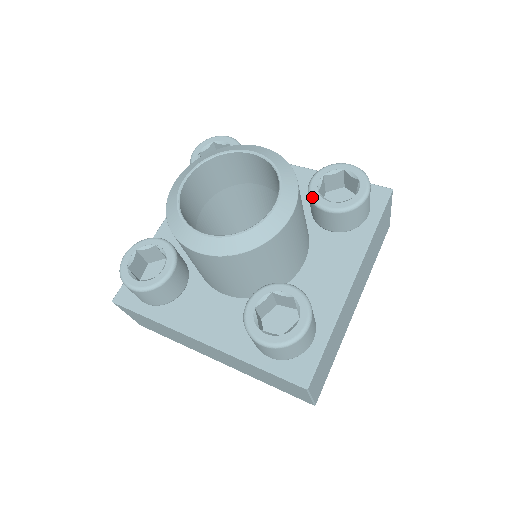
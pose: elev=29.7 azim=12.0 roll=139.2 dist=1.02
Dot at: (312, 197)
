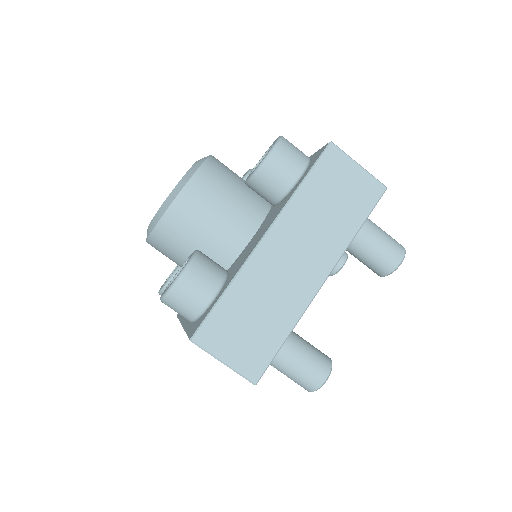
Dot at: occluded
